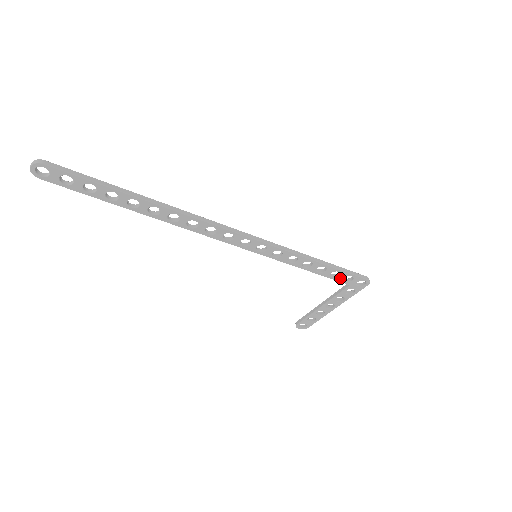
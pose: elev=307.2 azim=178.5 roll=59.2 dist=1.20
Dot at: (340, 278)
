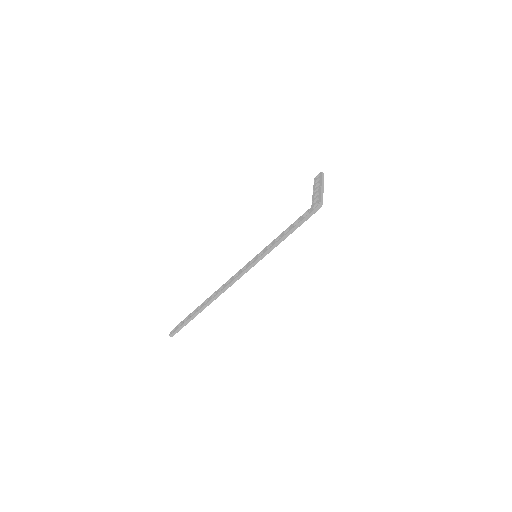
Dot at: occluded
